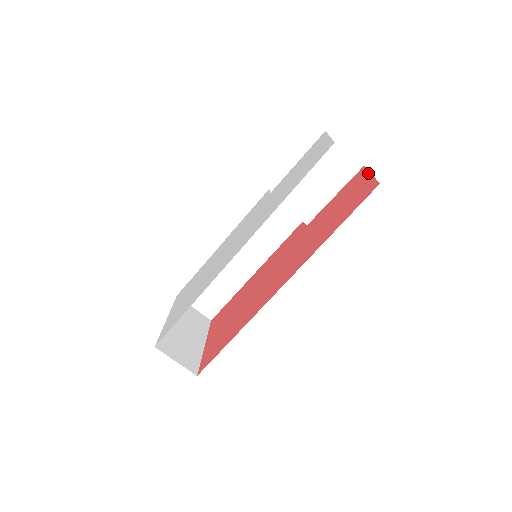
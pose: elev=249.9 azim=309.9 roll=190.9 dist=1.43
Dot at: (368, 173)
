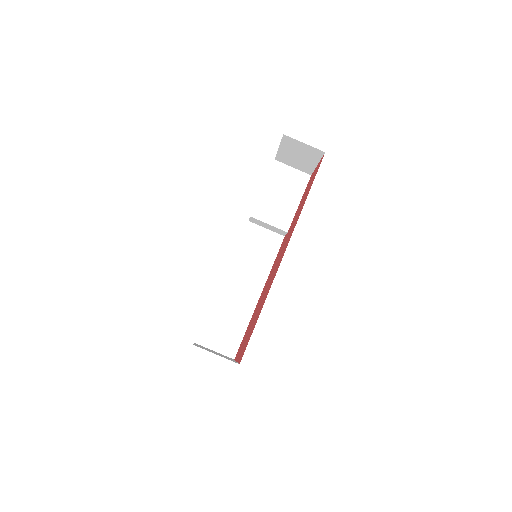
Dot at: (315, 168)
